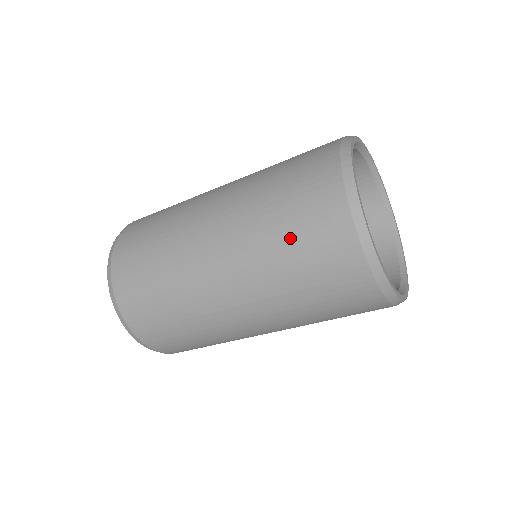
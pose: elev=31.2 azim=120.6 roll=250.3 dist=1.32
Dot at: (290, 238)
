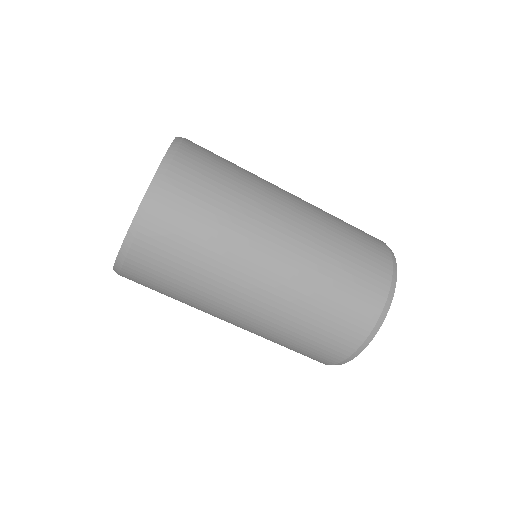
Dot at: (346, 271)
